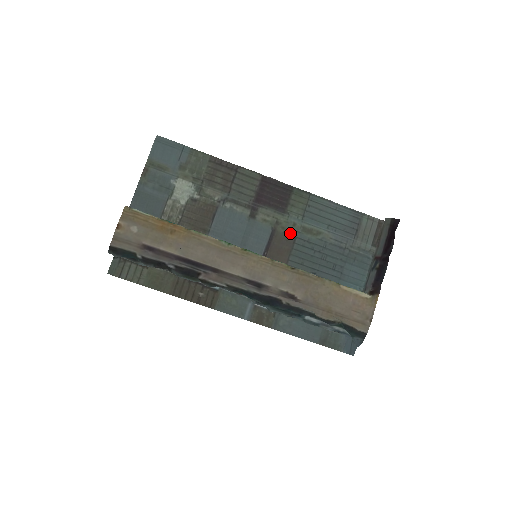
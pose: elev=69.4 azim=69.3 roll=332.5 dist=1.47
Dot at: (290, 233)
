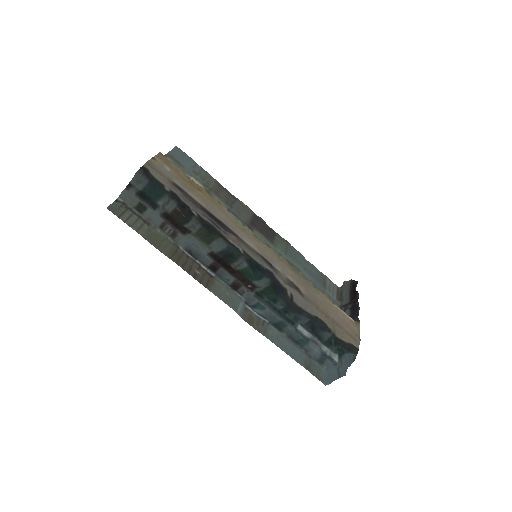
Dot at: occluded
